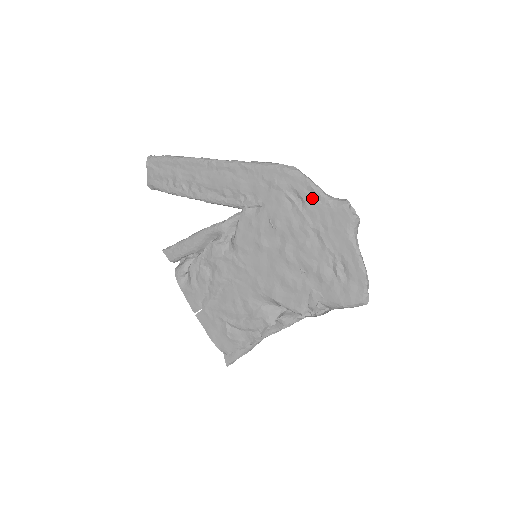
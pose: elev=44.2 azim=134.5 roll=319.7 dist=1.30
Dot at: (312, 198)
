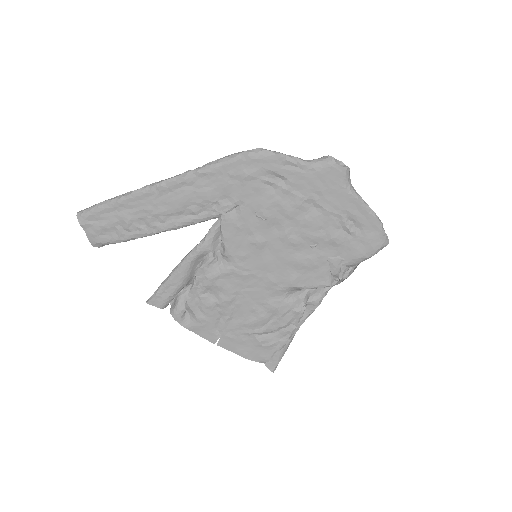
Dot at: (293, 171)
